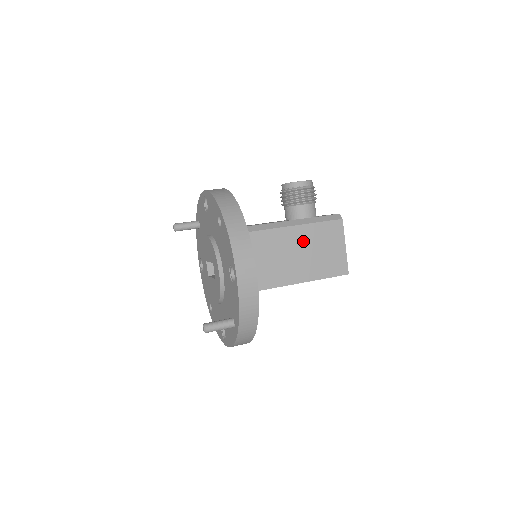
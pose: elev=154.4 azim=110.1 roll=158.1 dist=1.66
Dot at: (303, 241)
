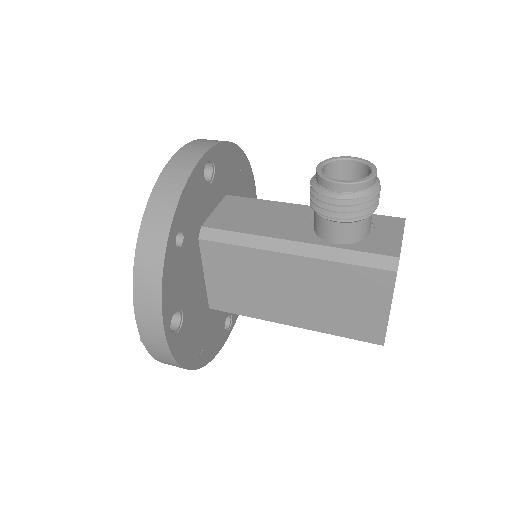
Dot at: (310, 280)
